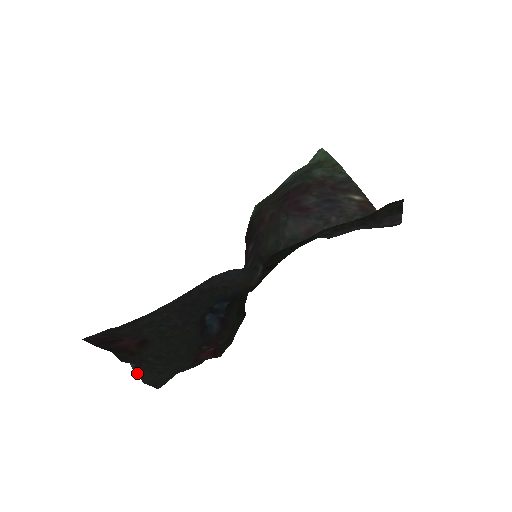
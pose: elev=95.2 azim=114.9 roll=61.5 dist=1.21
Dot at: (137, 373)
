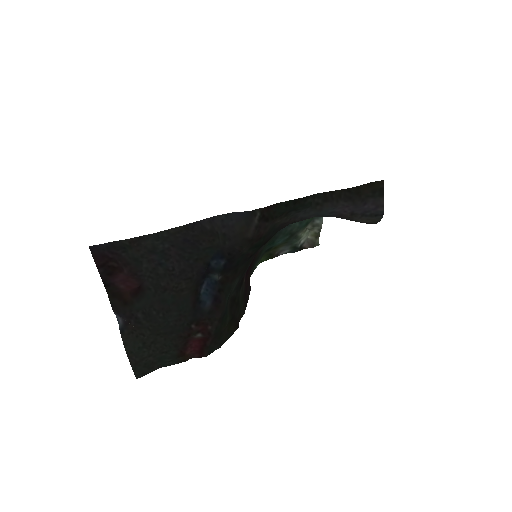
Dot at: (123, 336)
